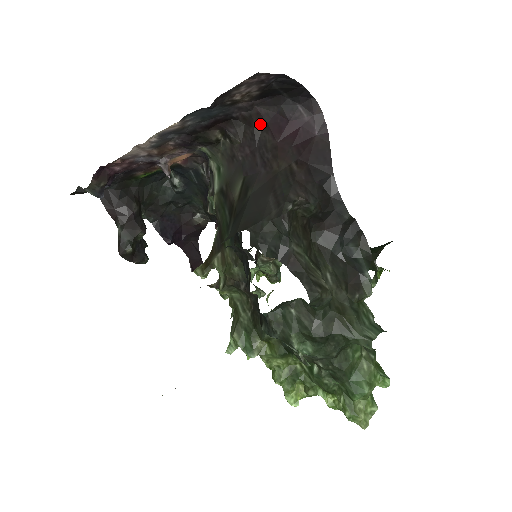
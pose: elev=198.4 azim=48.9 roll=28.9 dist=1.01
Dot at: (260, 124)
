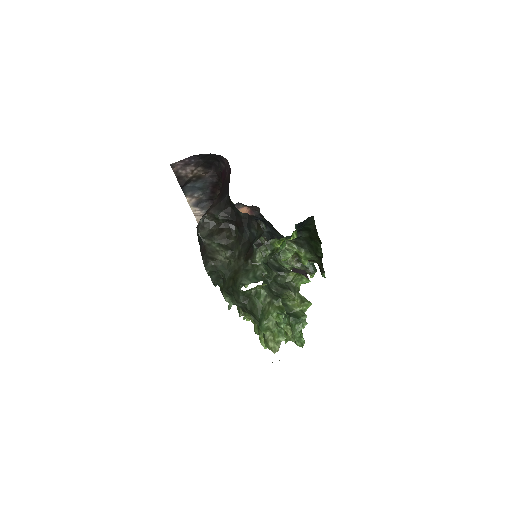
Dot at: (221, 180)
